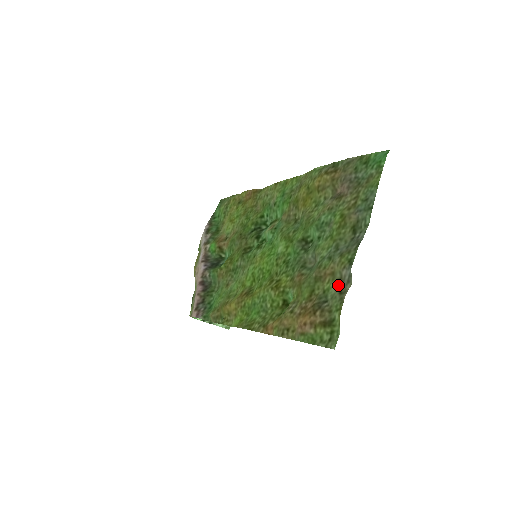
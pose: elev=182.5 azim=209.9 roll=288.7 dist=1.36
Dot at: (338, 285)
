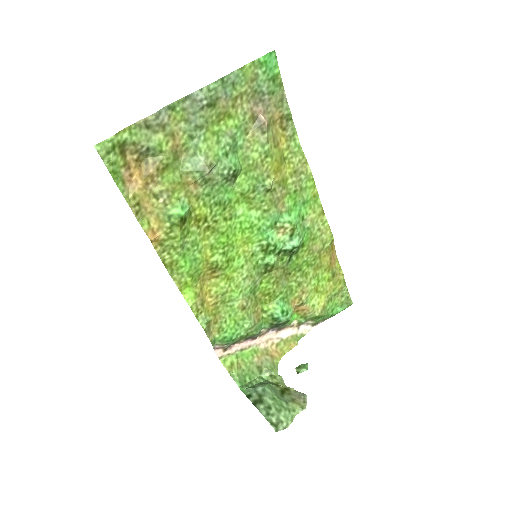
Dot at: (157, 129)
